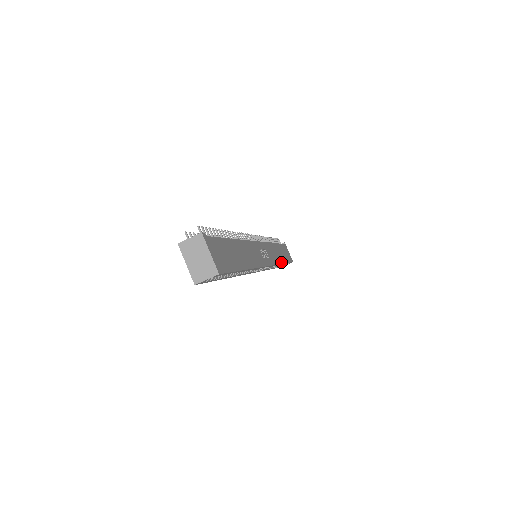
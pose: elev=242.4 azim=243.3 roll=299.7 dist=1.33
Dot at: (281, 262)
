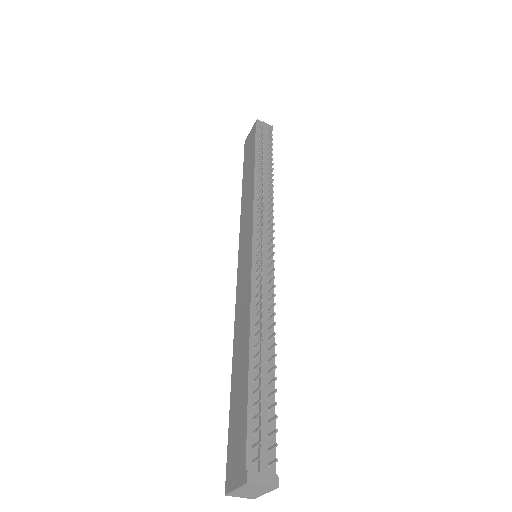
Dot at: occluded
